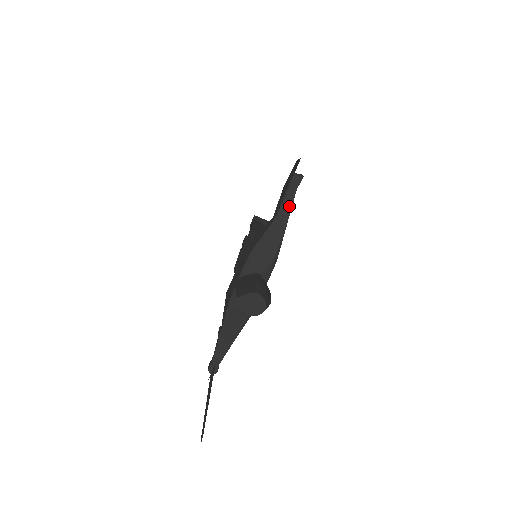
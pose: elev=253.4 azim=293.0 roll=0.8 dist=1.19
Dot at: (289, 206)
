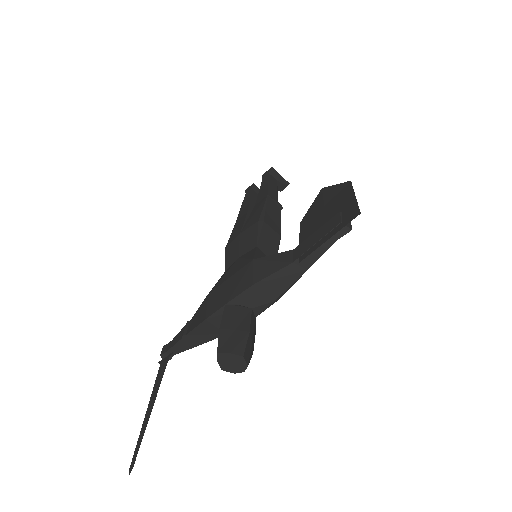
Dot at: (318, 254)
